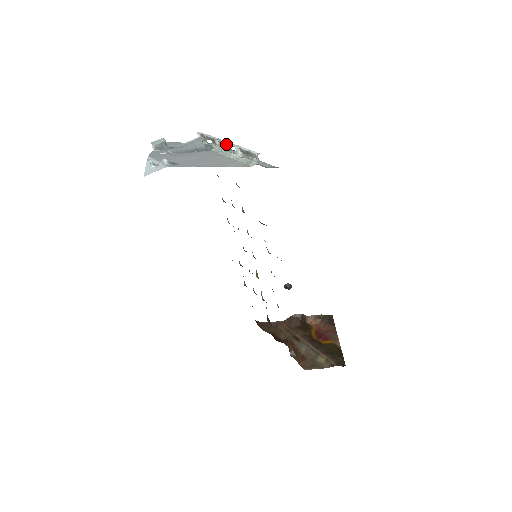
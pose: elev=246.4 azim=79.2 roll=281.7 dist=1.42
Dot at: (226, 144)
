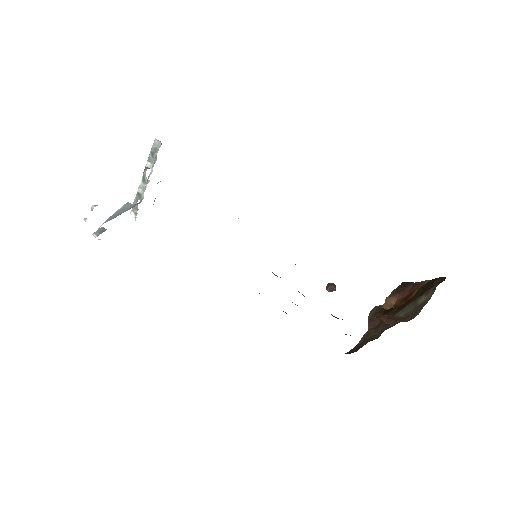
Dot at: (143, 179)
